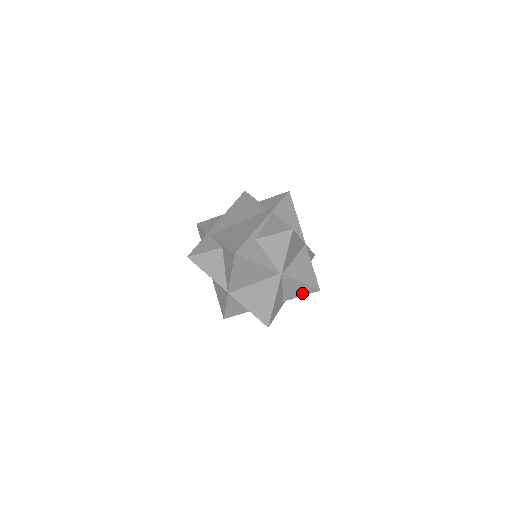
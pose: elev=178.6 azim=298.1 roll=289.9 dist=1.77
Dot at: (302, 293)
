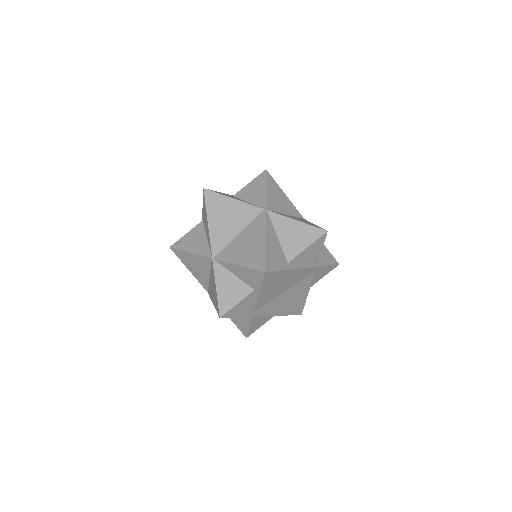
Dot at: (306, 241)
